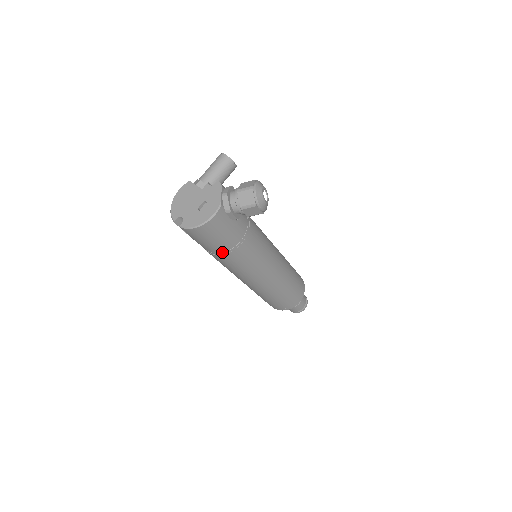
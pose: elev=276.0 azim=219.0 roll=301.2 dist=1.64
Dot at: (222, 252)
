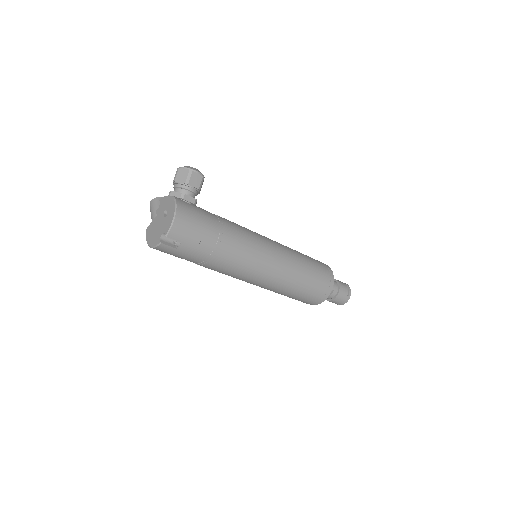
Dot at: (217, 239)
